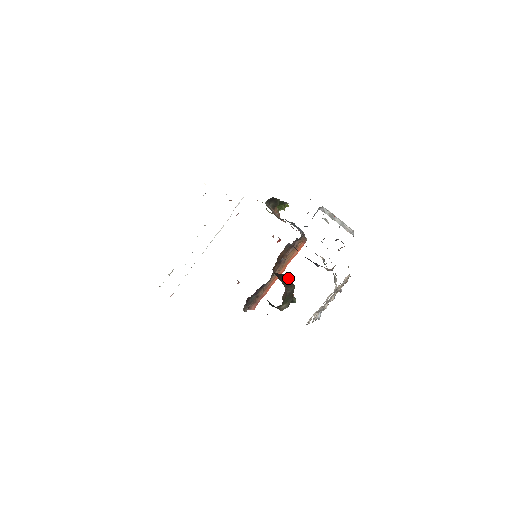
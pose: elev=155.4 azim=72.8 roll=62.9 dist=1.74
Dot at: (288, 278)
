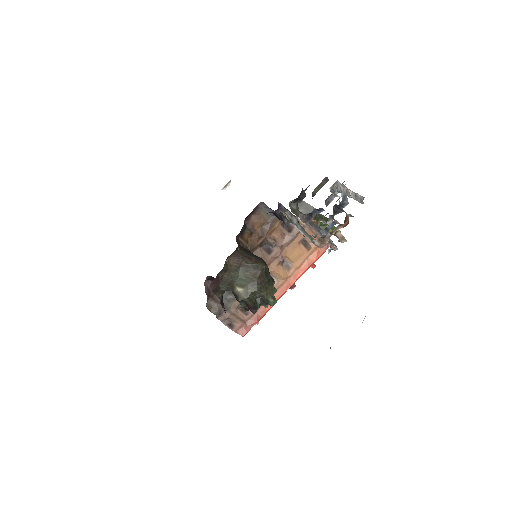
Dot at: occluded
